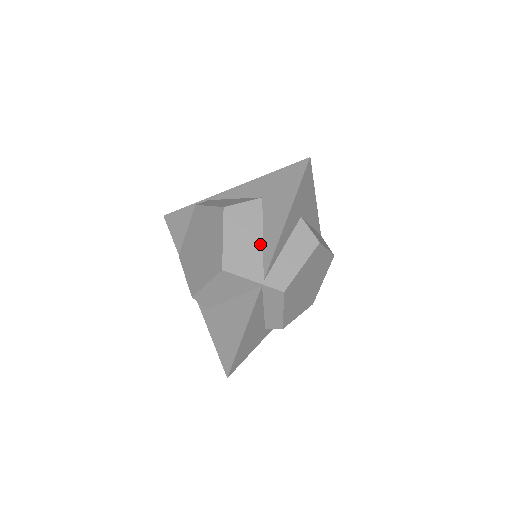
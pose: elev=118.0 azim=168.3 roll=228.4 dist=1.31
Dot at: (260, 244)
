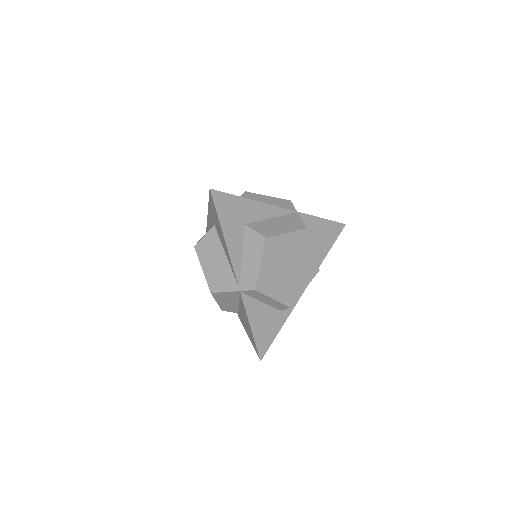
Dot at: (226, 261)
